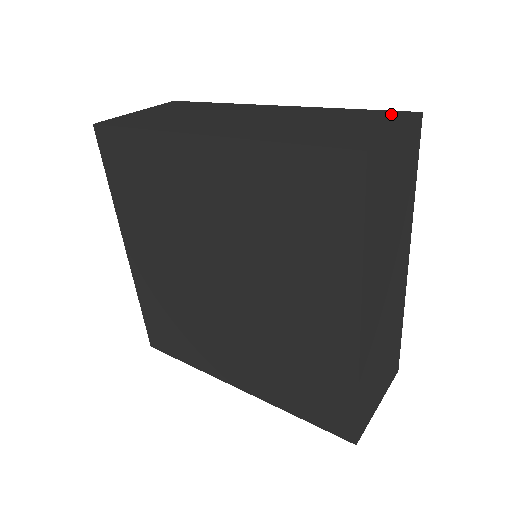
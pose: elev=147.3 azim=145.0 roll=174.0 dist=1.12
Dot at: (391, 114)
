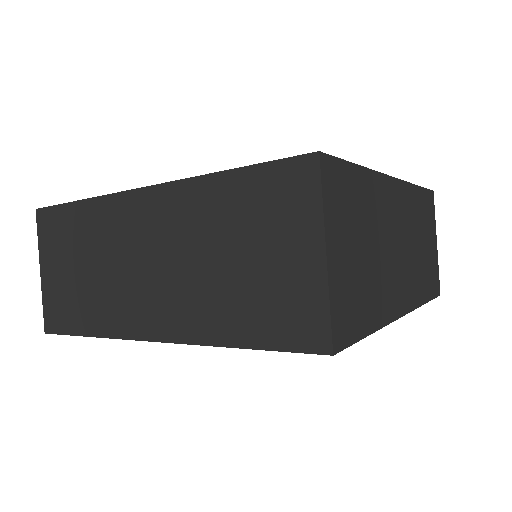
Dot at: (287, 182)
